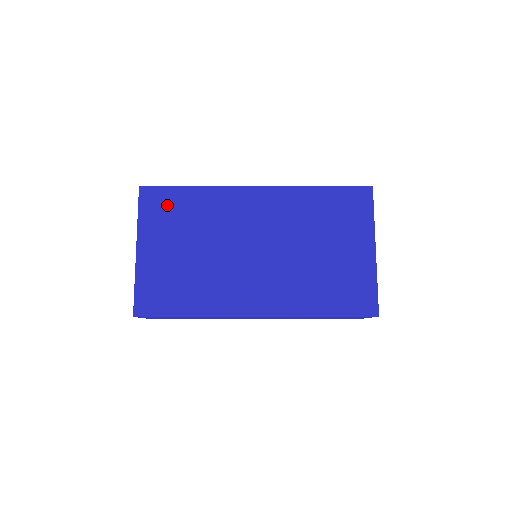
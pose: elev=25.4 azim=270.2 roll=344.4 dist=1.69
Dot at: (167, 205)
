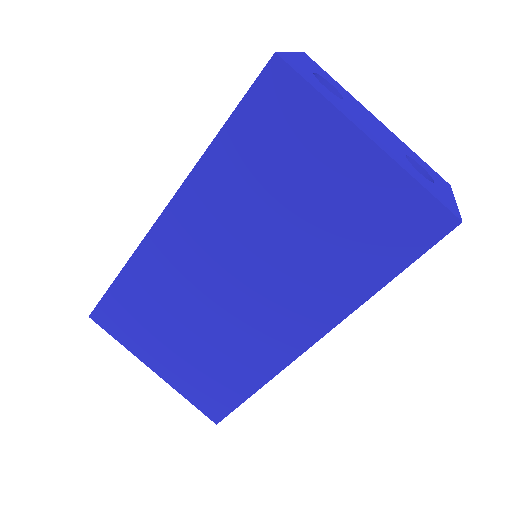
Dot at: (124, 312)
